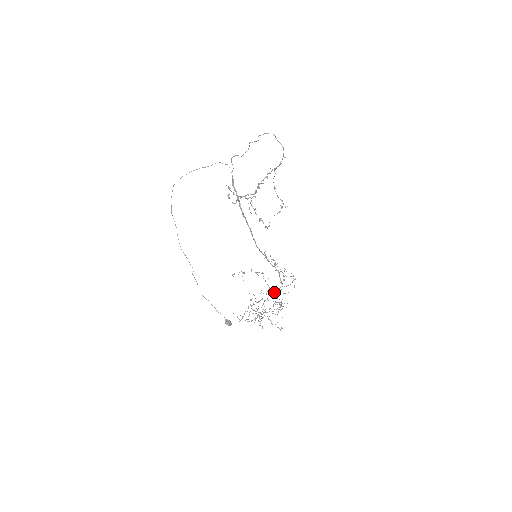
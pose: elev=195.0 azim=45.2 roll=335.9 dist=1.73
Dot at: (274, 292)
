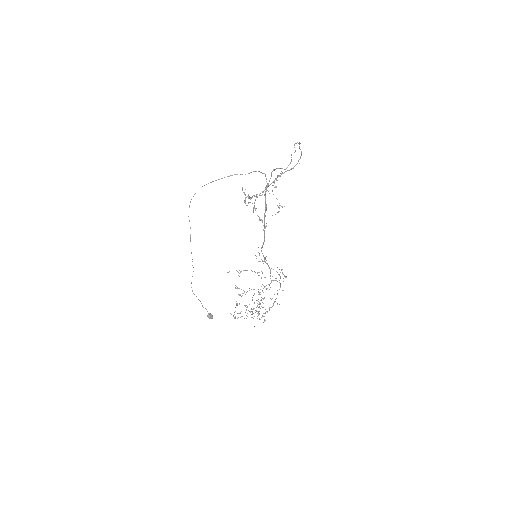
Dot at: (263, 288)
